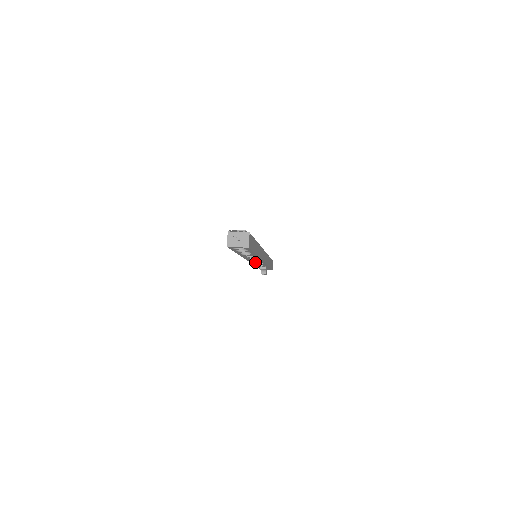
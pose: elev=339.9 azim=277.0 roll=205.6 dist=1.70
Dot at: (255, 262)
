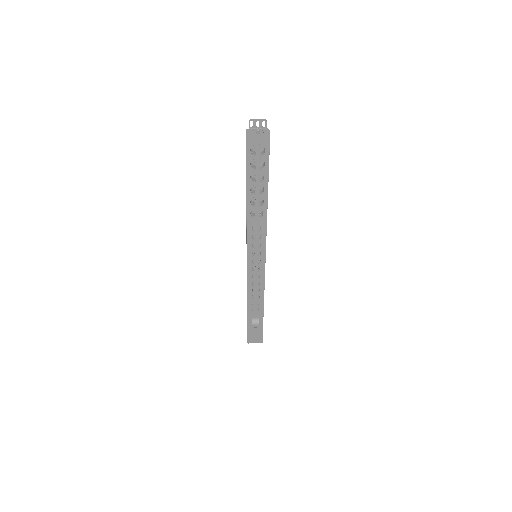
Dot at: (253, 272)
